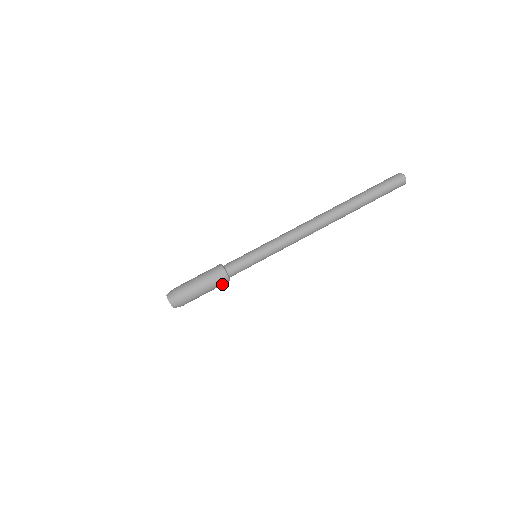
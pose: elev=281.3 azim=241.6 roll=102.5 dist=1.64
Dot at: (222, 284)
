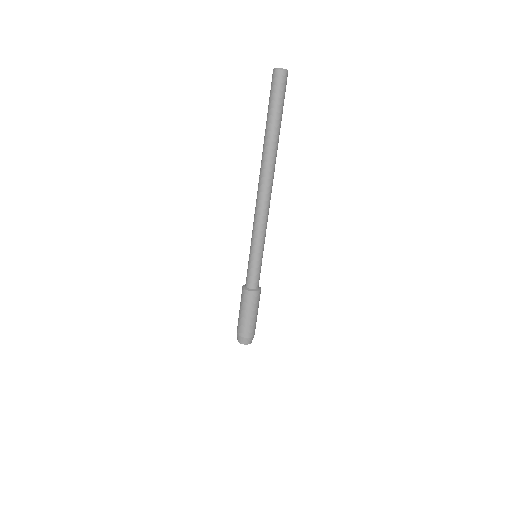
Dot at: occluded
